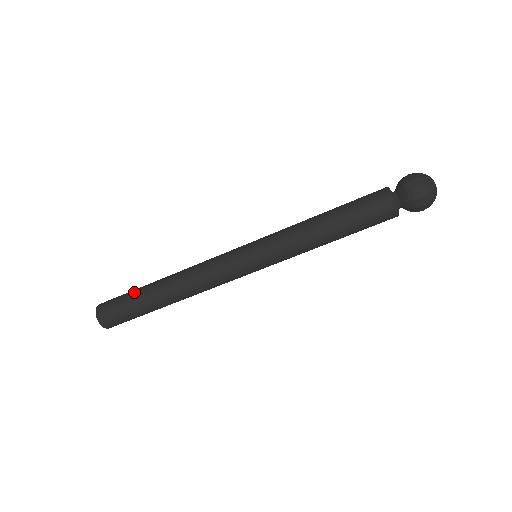
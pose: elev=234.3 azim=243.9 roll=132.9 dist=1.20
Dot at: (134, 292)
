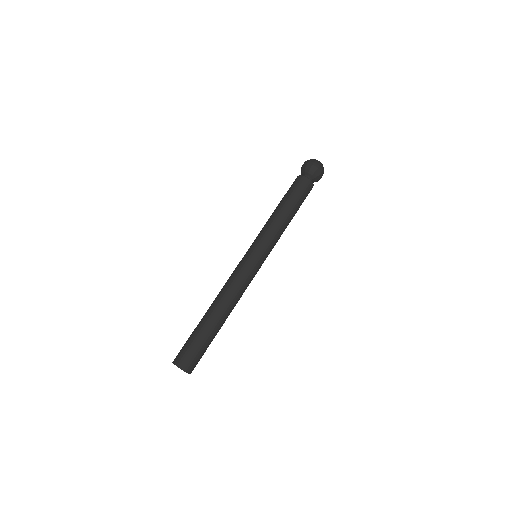
Dot at: (194, 331)
